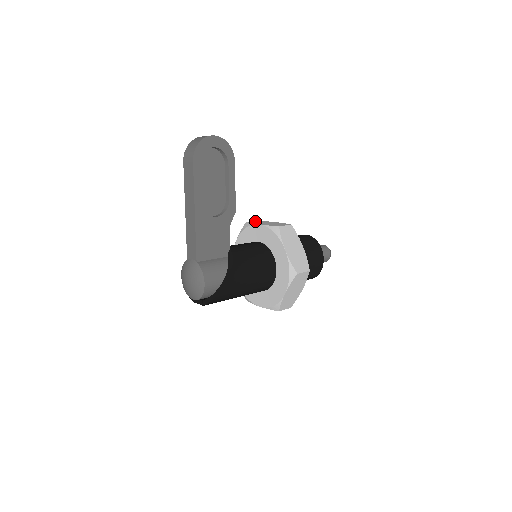
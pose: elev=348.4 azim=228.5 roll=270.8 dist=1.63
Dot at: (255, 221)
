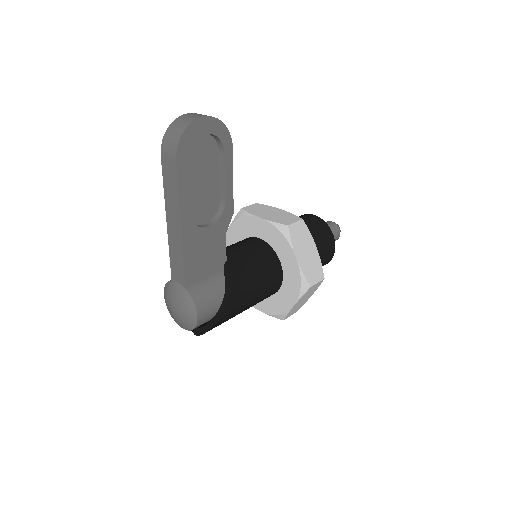
Dot at: (253, 205)
